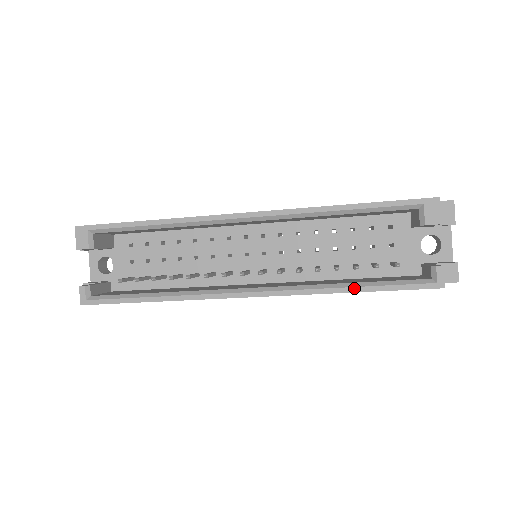
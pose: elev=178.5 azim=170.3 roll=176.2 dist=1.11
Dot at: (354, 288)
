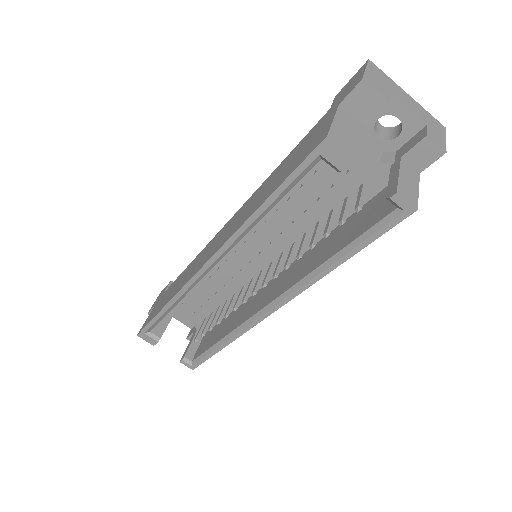
Dot at: (337, 262)
